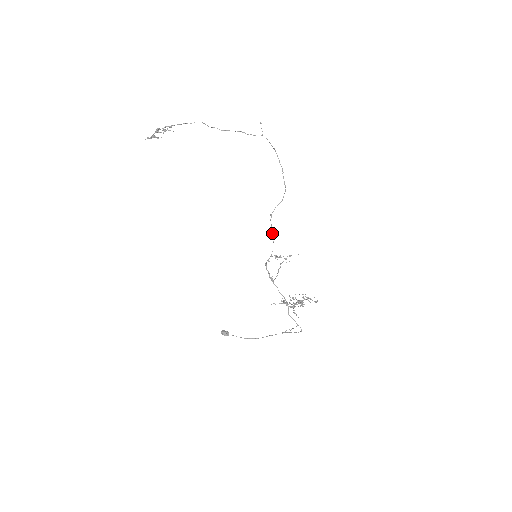
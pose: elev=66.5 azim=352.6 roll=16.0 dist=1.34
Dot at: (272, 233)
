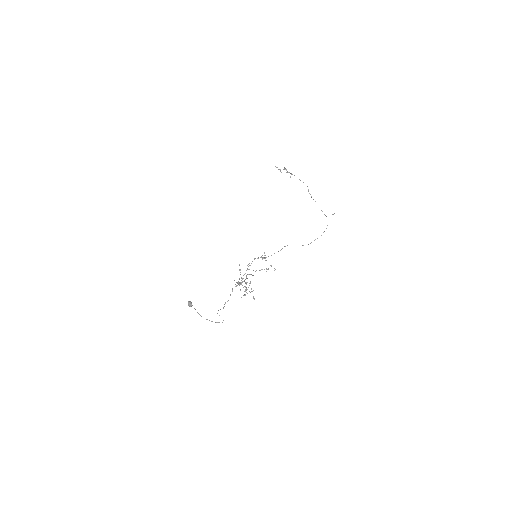
Dot at: occluded
